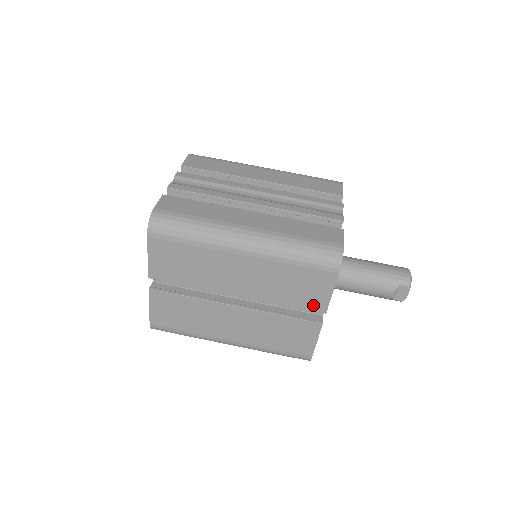
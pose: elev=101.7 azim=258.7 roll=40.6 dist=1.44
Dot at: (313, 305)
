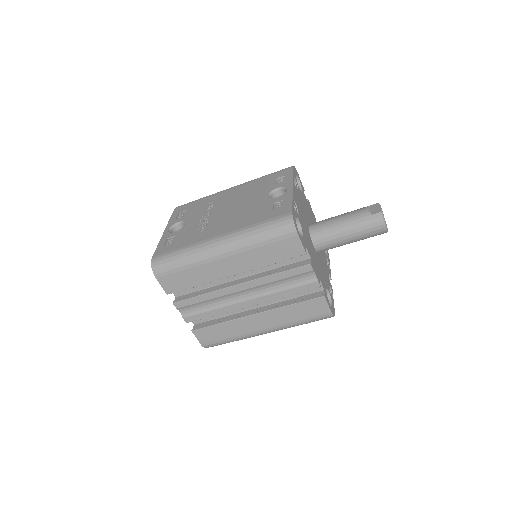
Dot at: occluded
